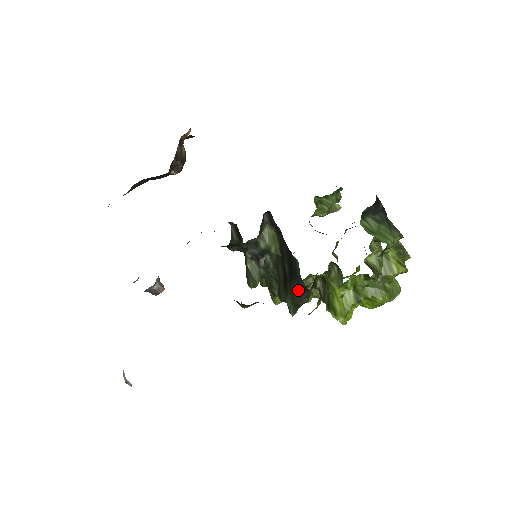
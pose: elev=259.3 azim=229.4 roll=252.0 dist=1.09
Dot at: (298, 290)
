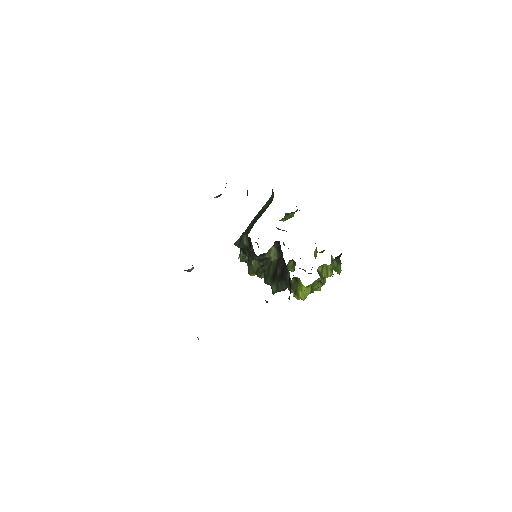
Dot at: (283, 284)
